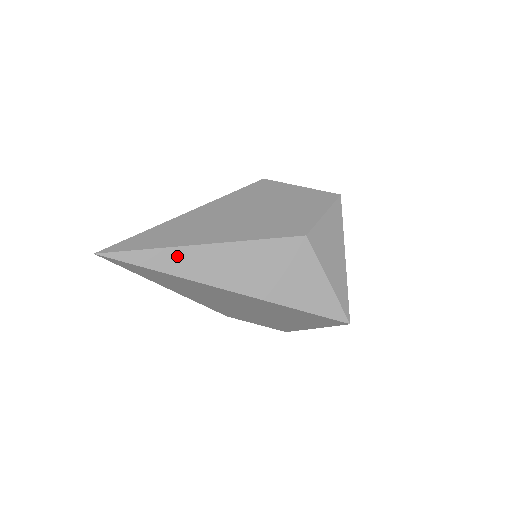
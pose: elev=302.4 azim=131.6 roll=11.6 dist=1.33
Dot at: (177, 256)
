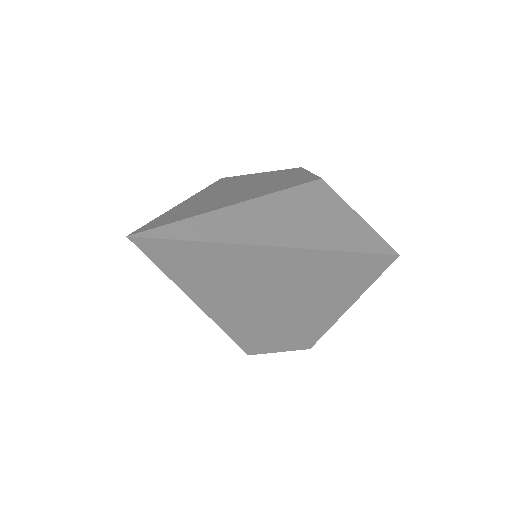
Dot at: (226, 220)
